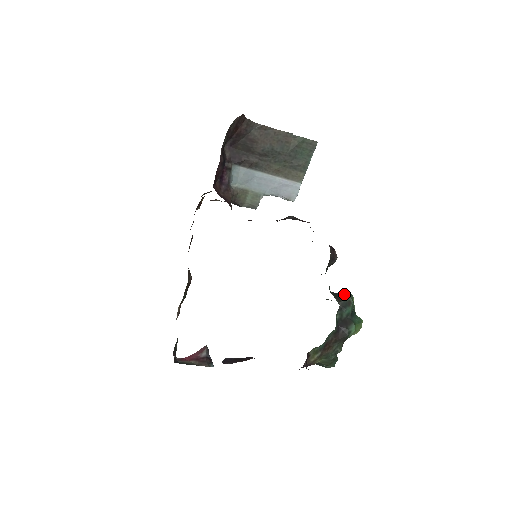
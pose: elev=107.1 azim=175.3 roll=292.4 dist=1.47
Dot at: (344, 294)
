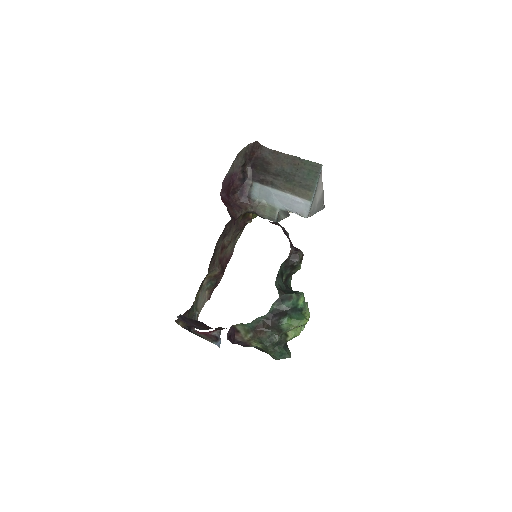
Dot at: (294, 291)
